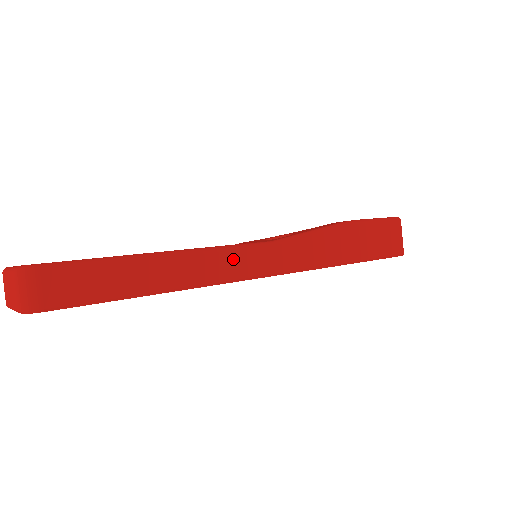
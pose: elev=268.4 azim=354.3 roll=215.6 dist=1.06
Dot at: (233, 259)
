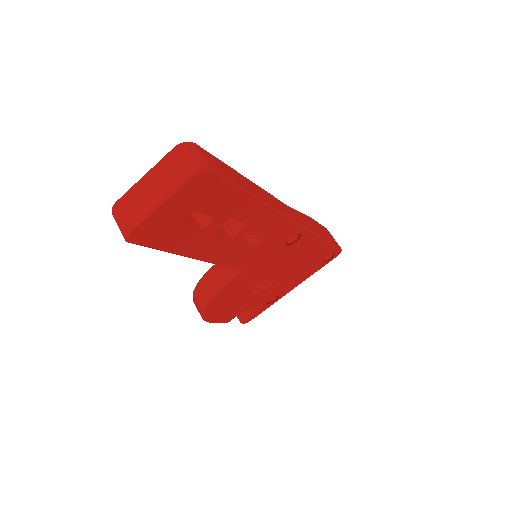
Dot at: (277, 202)
